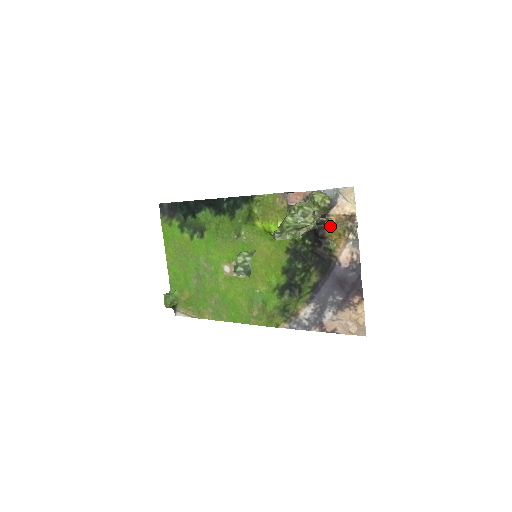
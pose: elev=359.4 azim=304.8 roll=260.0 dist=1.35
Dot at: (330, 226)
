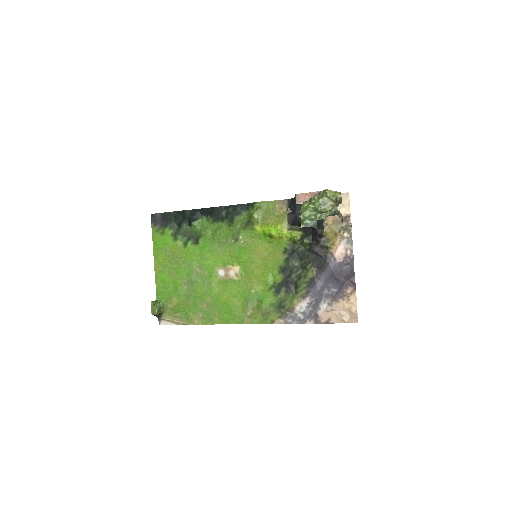
Dot at: (339, 217)
